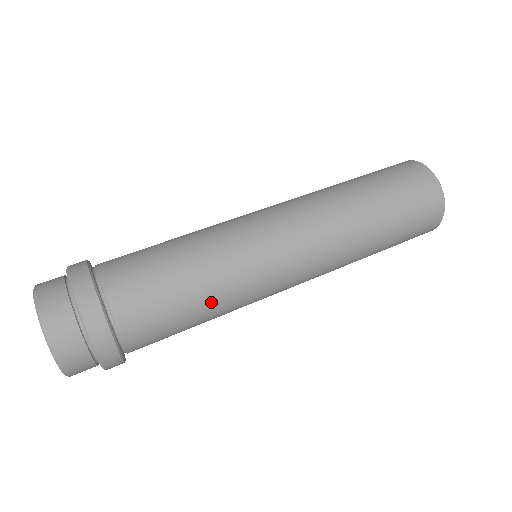
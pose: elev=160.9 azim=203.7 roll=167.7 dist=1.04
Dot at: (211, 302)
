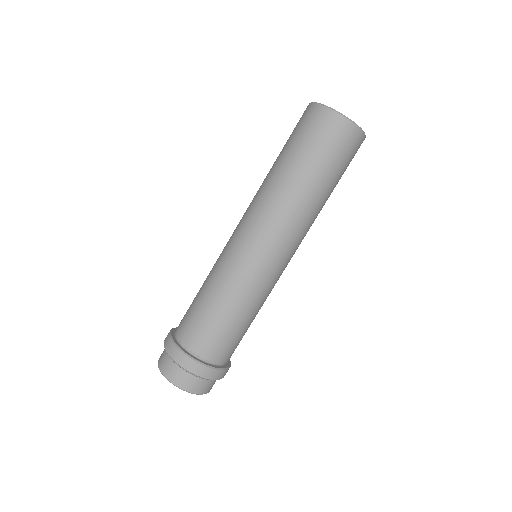
Dot at: (249, 313)
